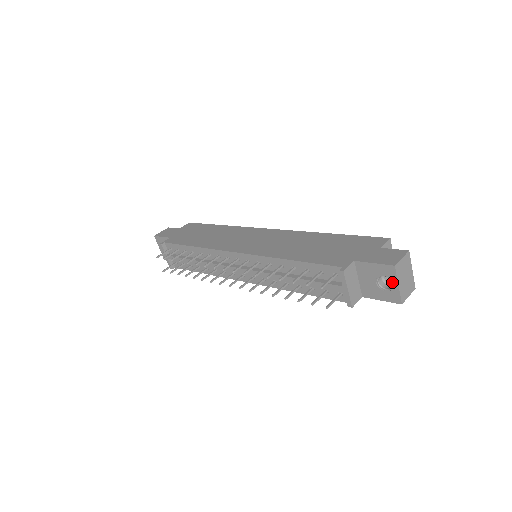
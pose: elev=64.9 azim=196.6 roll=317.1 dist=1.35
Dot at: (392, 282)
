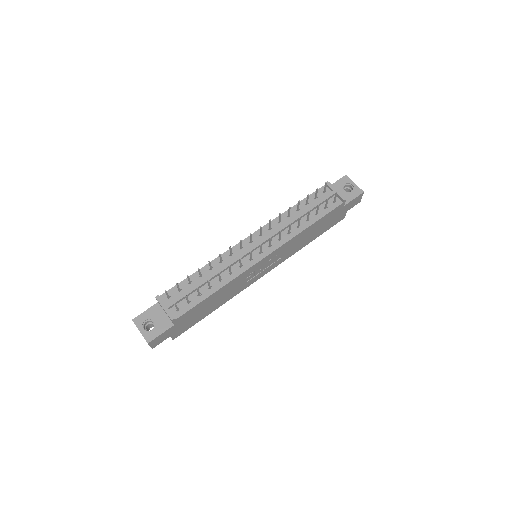
Dot at: (351, 184)
